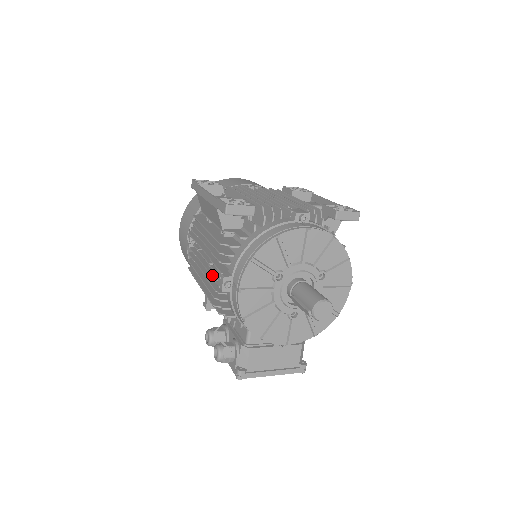
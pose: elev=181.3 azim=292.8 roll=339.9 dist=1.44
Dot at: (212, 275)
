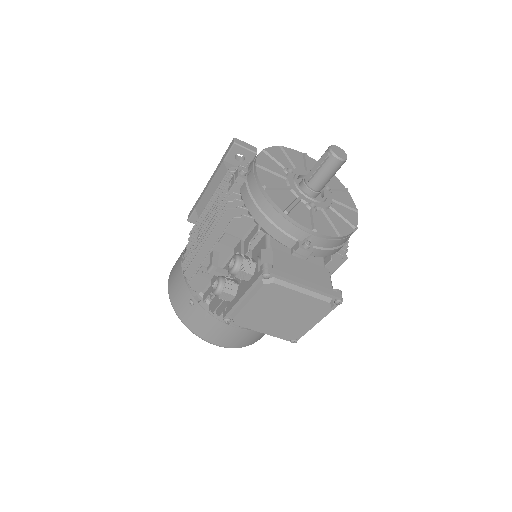
Dot at: (222, 204)
